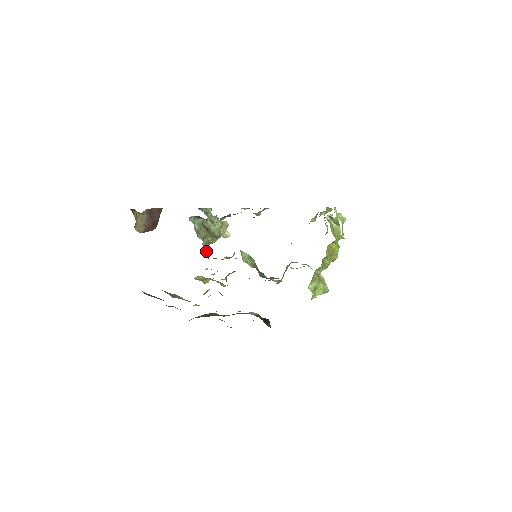
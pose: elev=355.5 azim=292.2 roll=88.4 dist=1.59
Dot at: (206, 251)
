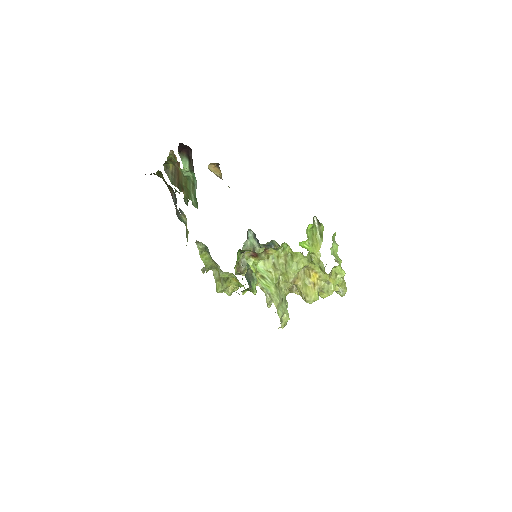
Dot at: (239, 267)
